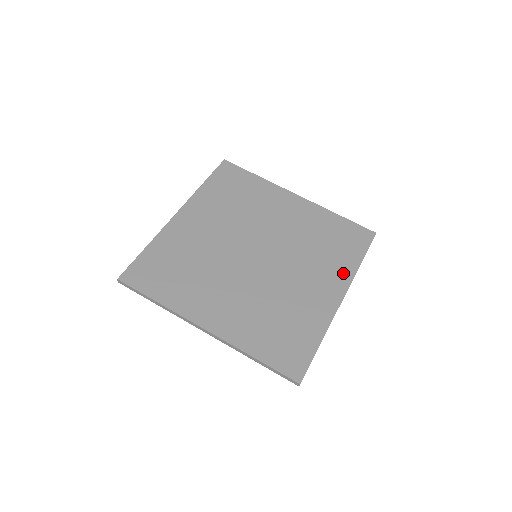
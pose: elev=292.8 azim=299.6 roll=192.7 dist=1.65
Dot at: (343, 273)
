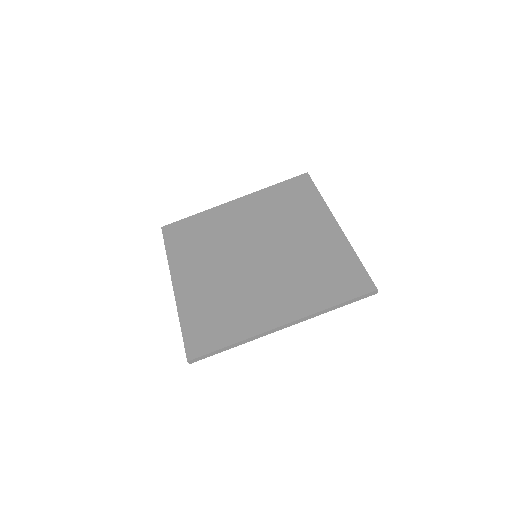
Dot at: (306, 305)
